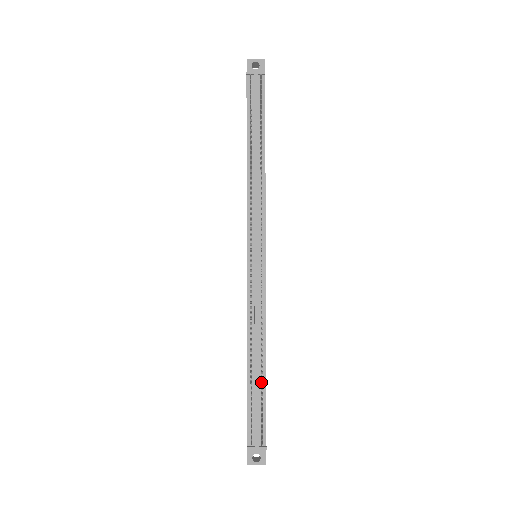
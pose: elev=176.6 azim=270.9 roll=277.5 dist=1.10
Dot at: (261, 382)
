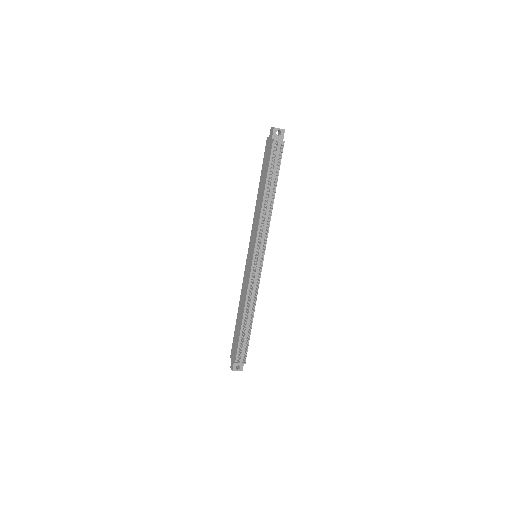
Dot at: (250, 330)
